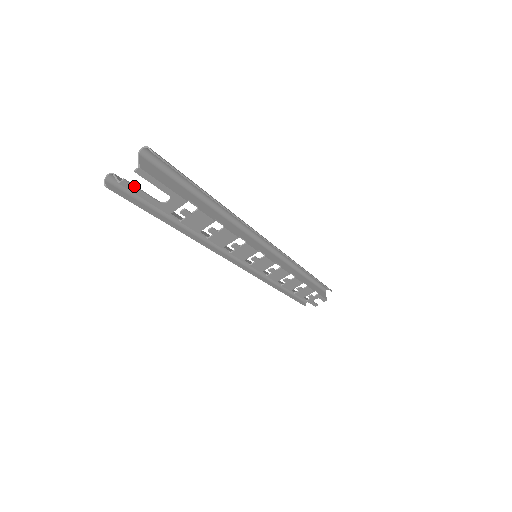
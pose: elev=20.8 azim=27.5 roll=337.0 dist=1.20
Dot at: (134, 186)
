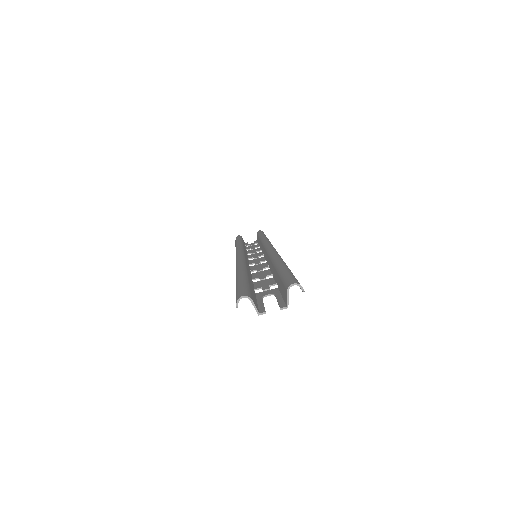
Dot at: occluded
